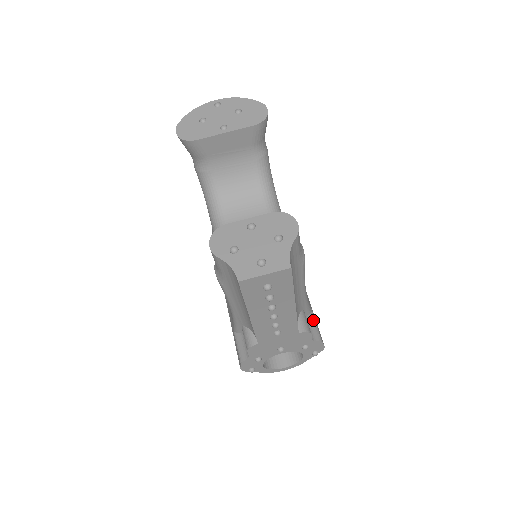
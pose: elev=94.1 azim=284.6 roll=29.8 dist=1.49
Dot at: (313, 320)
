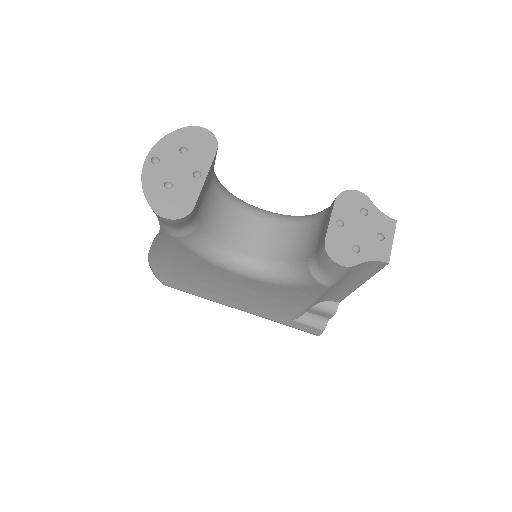
Dot at: occluded
